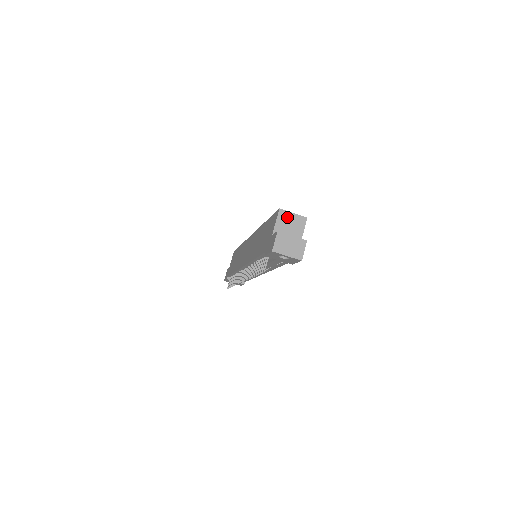
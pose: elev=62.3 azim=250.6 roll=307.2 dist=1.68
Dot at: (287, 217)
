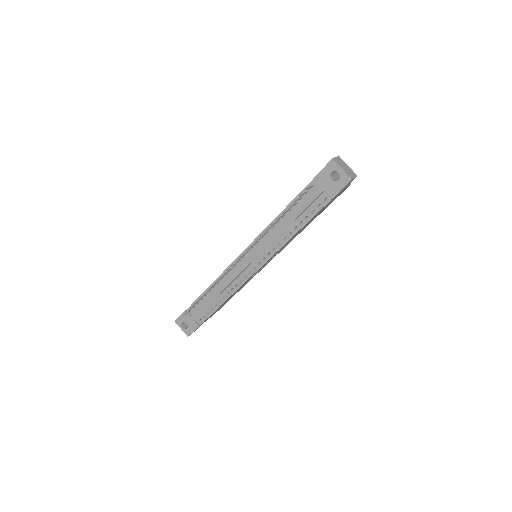
Dot at: occluded
